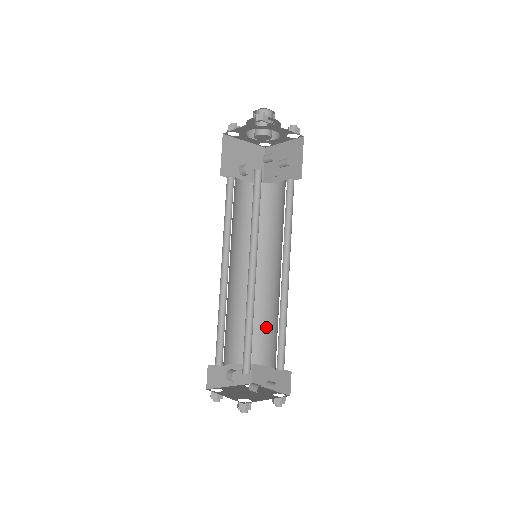
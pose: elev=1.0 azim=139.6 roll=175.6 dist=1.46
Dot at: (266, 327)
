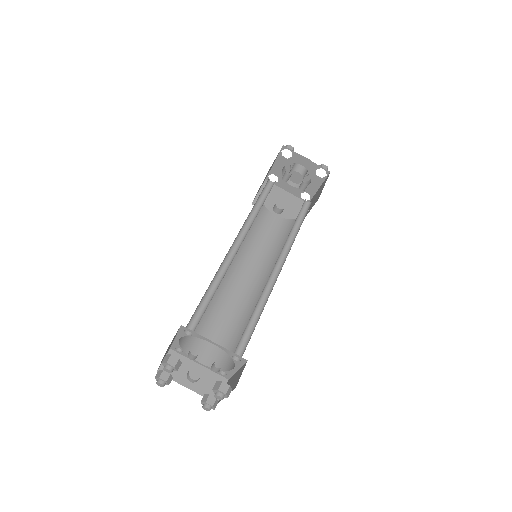
Dot at: occluded
